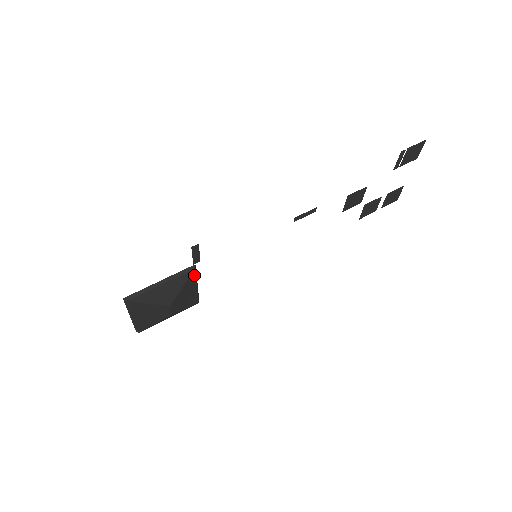
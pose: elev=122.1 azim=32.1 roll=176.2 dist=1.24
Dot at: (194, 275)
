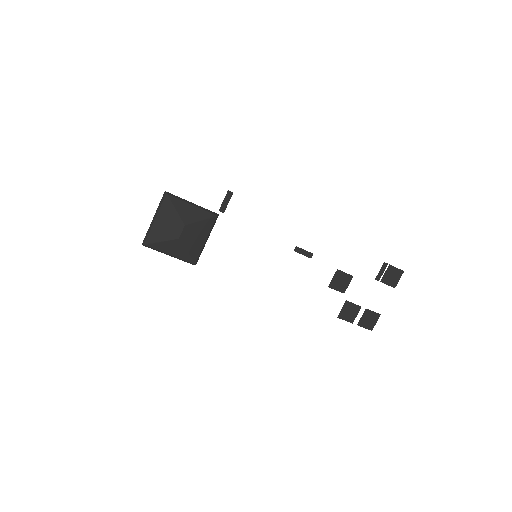
Dot at: (213, 222)
